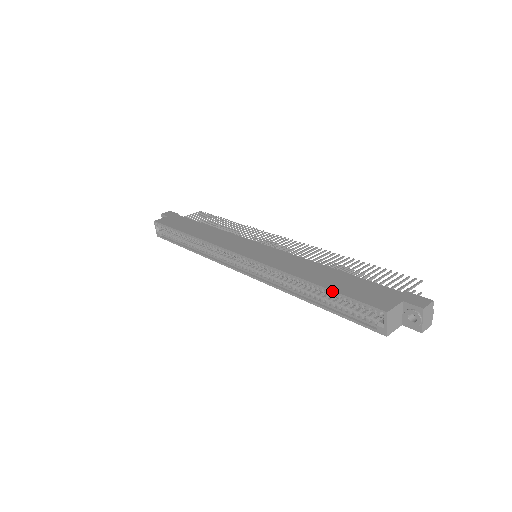
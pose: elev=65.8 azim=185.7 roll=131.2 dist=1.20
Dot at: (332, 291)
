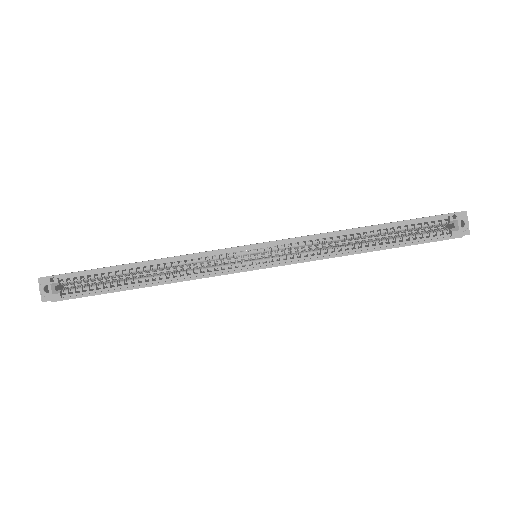
Dot at: (399, 222)
